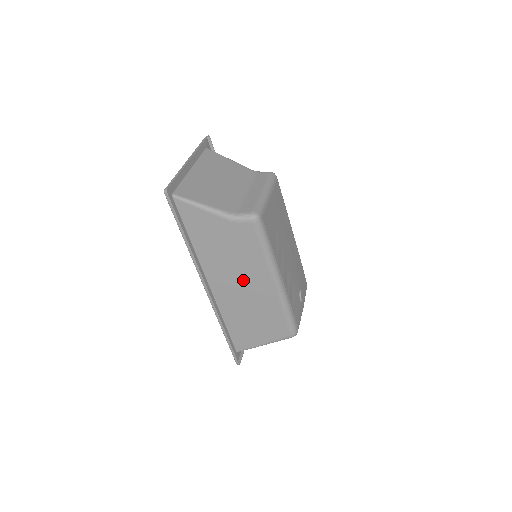
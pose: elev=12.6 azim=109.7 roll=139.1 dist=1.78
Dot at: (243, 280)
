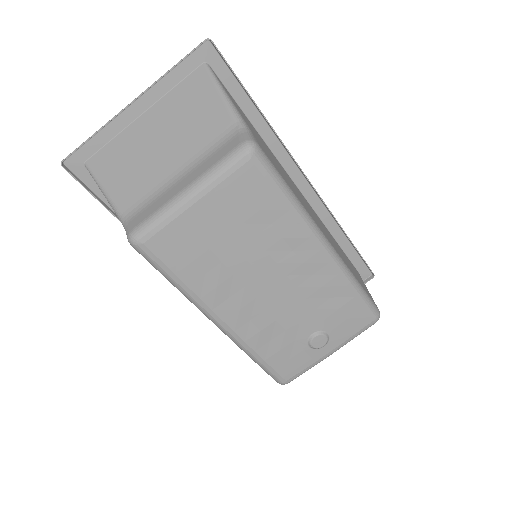
Dot at: occluded
